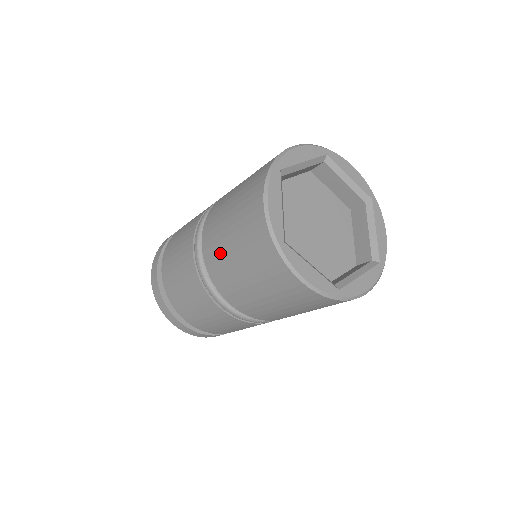
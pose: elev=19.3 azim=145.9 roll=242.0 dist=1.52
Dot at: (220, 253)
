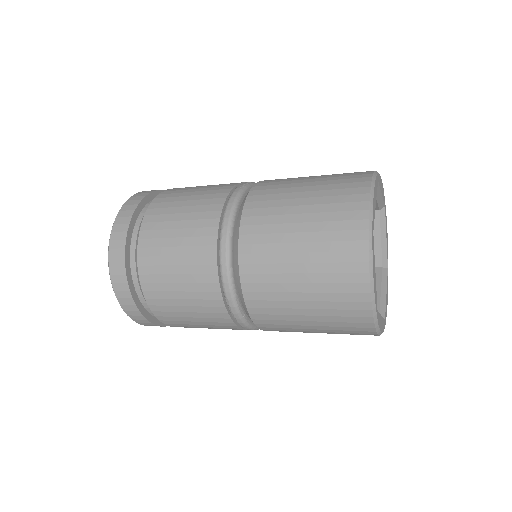
Dot at: (279, 303)
